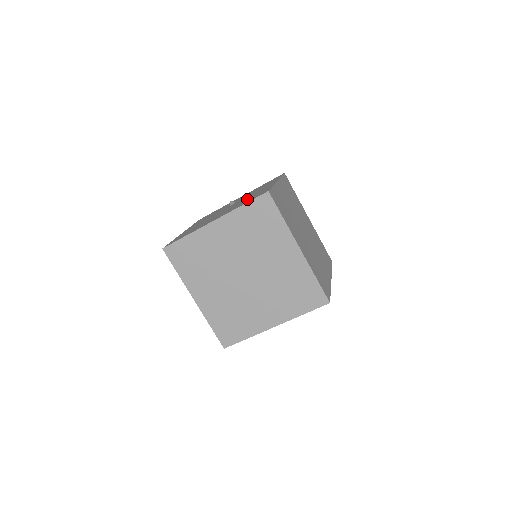
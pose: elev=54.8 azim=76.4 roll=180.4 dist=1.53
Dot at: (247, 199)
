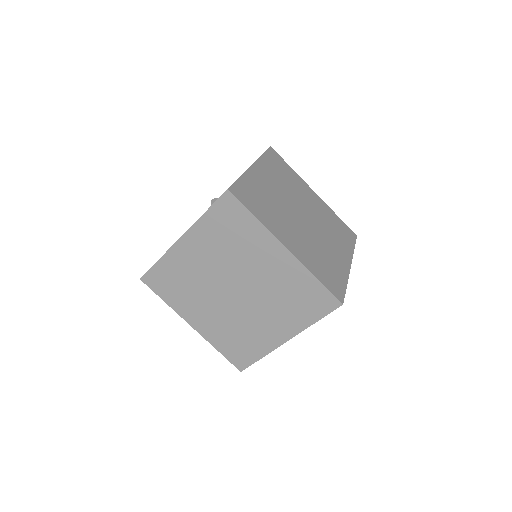
Dot at: occluded
